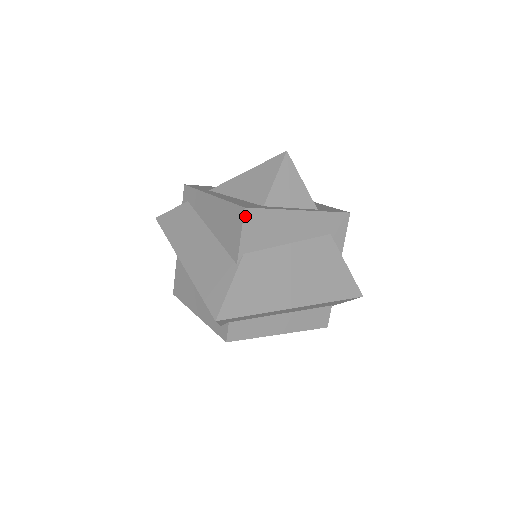
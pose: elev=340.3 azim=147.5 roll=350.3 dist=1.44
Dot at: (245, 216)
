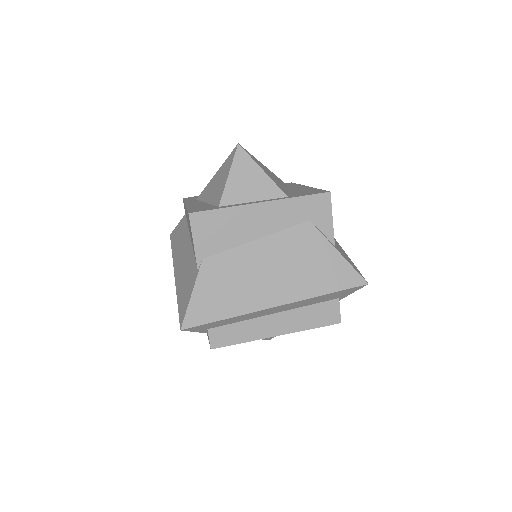
Dot at: (192, 221)
